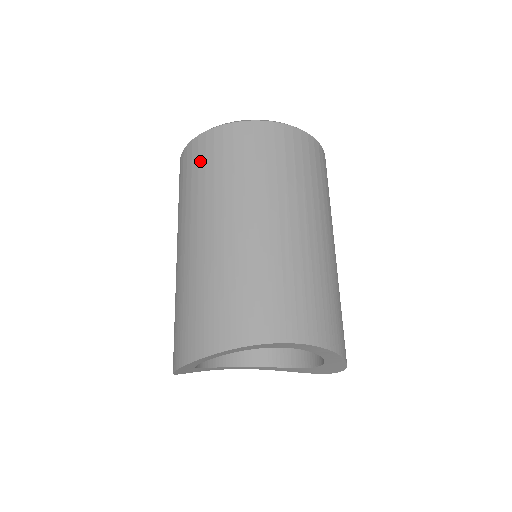
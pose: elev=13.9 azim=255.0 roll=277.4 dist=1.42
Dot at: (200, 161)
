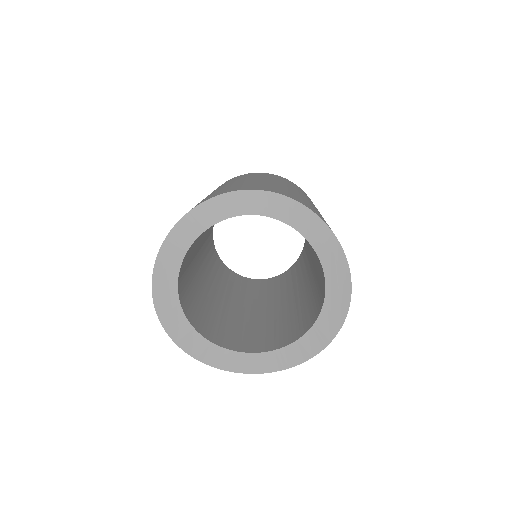
Dot at: occluded
